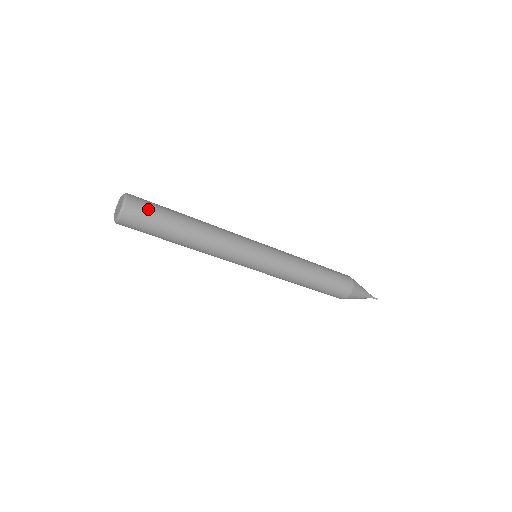
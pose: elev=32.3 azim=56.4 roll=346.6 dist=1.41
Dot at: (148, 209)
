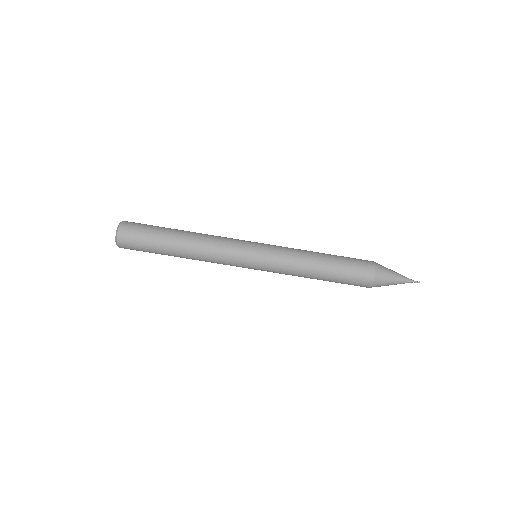
Dot at: (140, 225)
